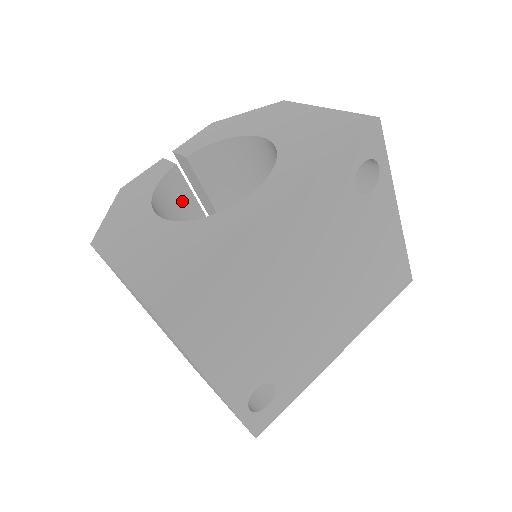
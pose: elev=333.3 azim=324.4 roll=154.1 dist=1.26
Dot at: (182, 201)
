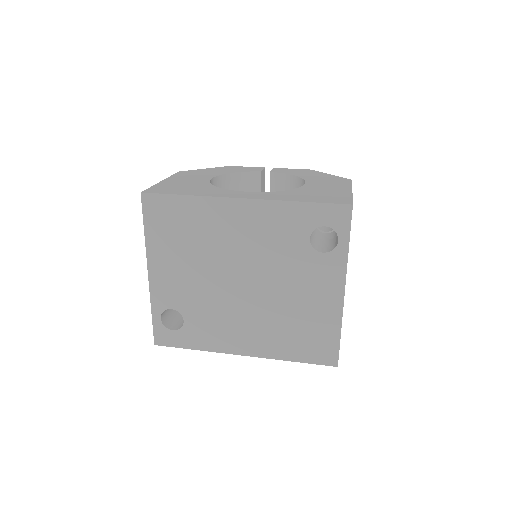
Dot at: occluded
